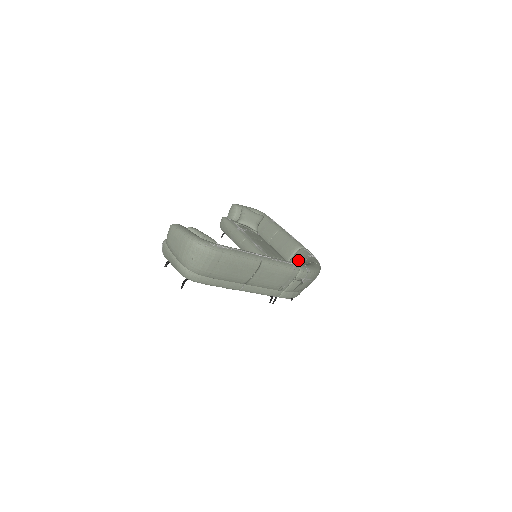
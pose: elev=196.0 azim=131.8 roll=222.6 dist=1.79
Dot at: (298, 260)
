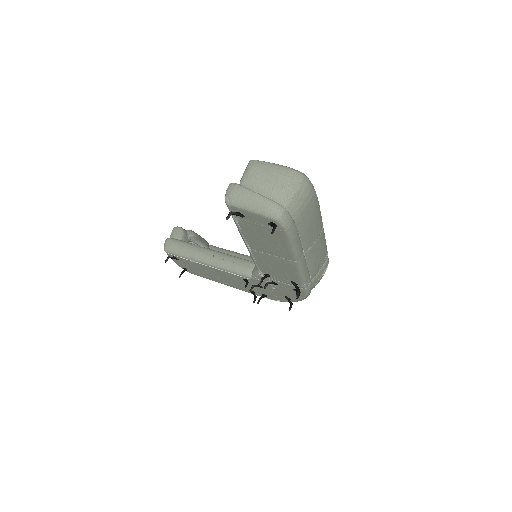
Dot at: occluded
